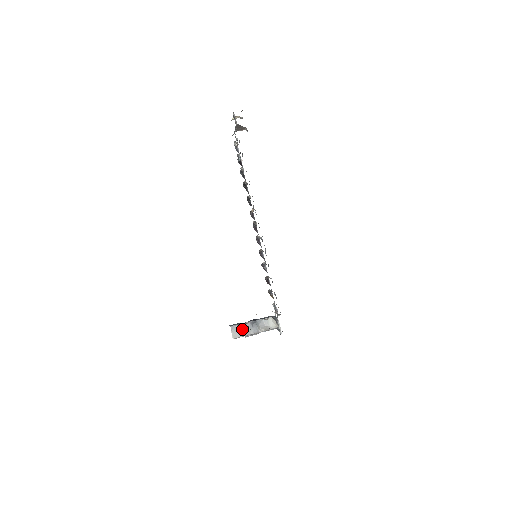
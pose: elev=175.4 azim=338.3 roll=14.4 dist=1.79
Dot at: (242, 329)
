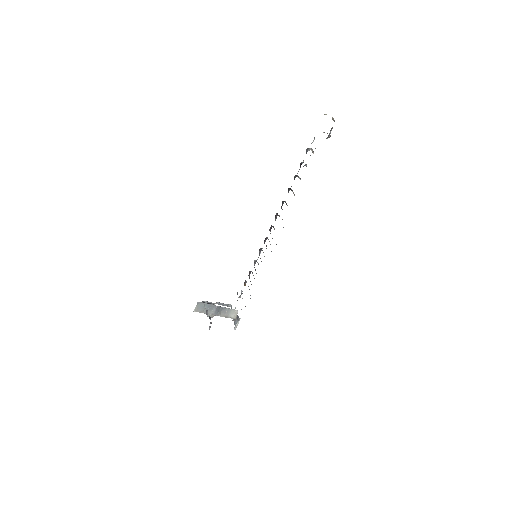
Dot at: (208, 316)
